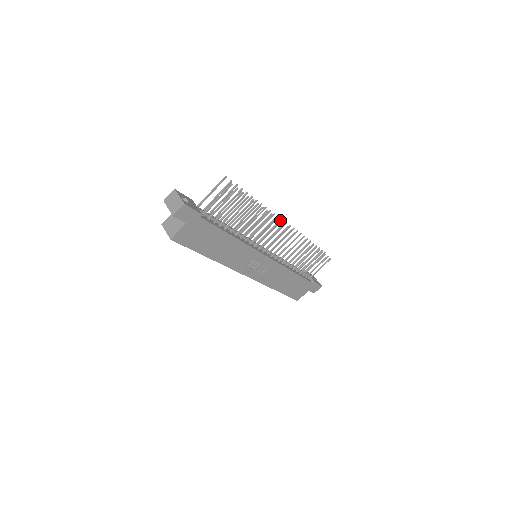
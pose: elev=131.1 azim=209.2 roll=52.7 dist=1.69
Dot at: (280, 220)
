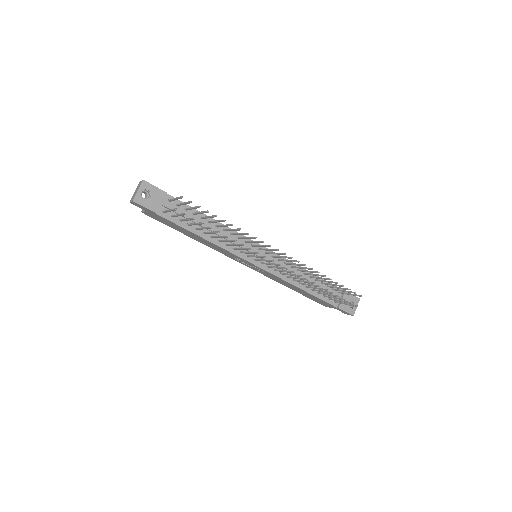
Dot at: (258, 253)
